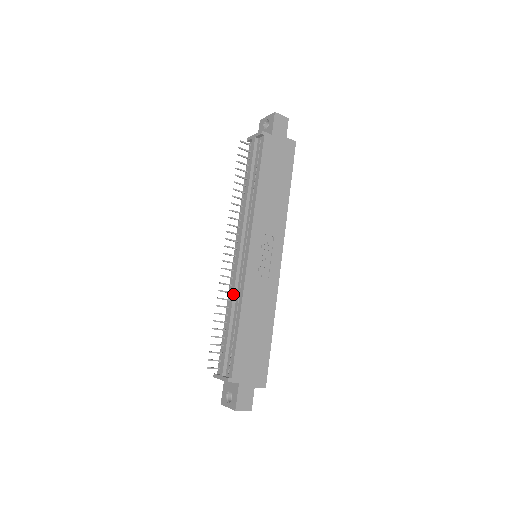
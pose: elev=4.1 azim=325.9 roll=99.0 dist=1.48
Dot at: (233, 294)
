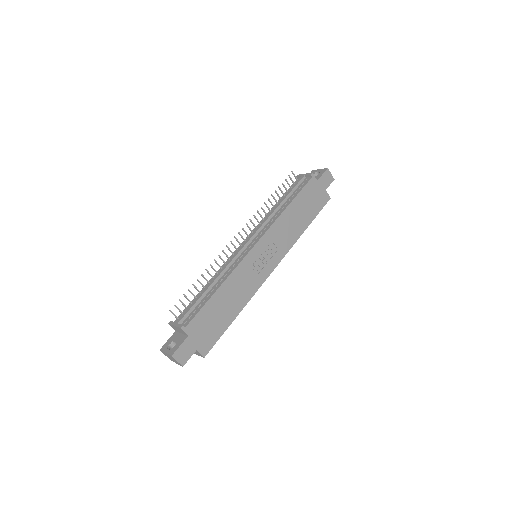
Dot at: (224, 269)
